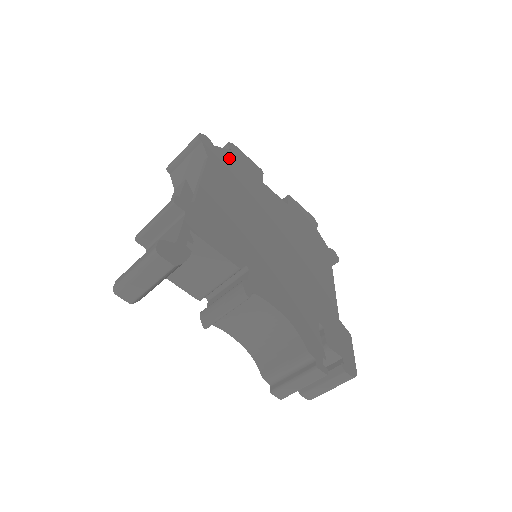
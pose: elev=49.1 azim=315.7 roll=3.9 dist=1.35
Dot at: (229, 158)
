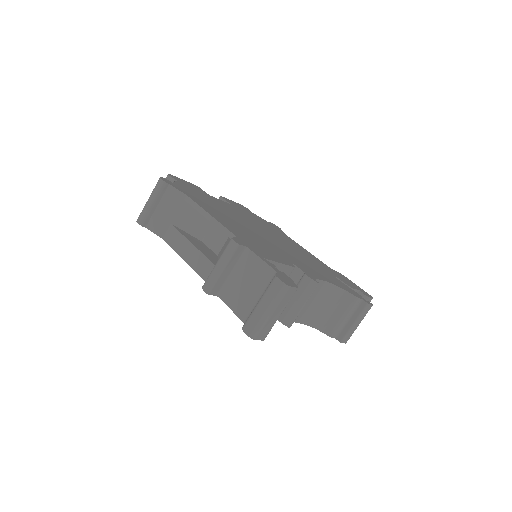
Dot at: (186, 188)
